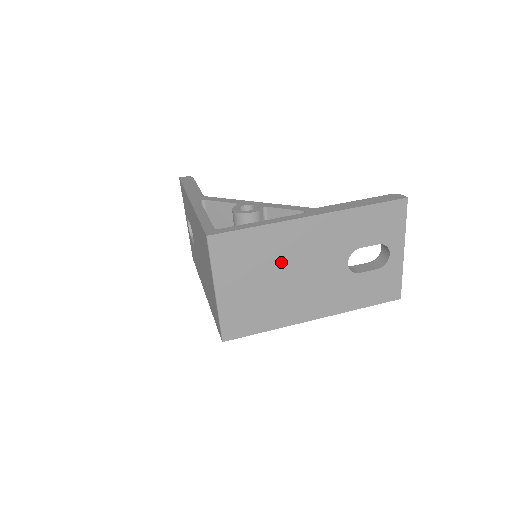
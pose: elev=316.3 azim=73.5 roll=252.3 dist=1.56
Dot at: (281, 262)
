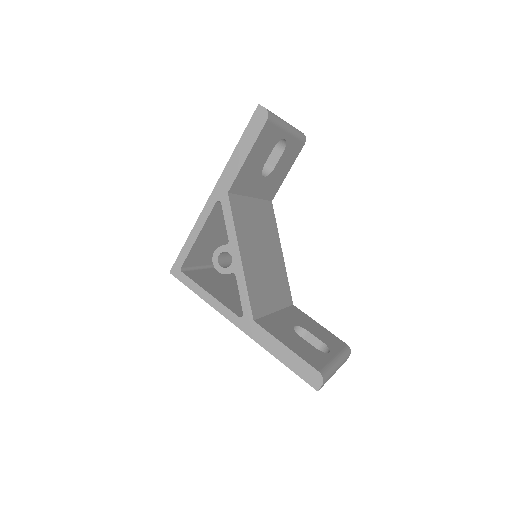
Dot at: occluded
